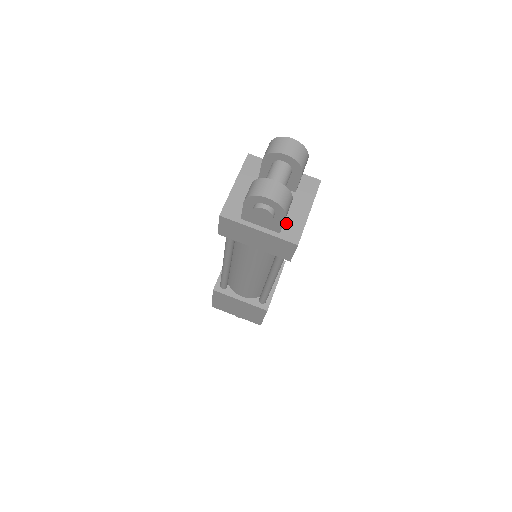
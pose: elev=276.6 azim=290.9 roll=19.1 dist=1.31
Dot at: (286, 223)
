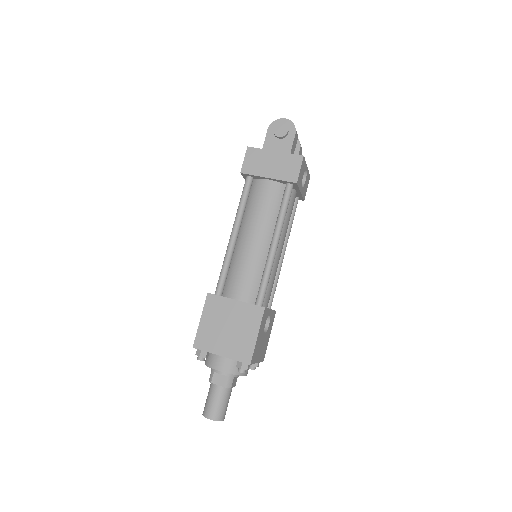
Dot at: occluded
